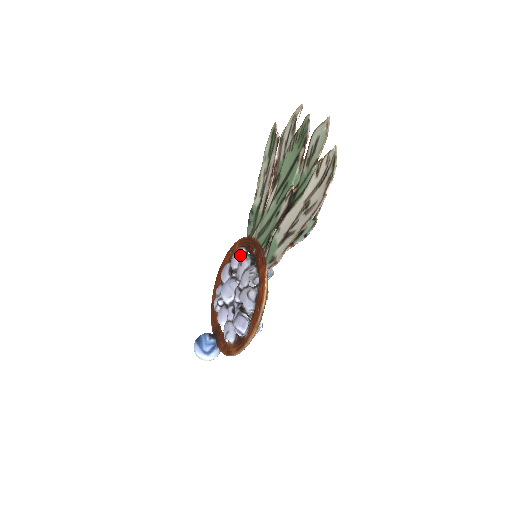
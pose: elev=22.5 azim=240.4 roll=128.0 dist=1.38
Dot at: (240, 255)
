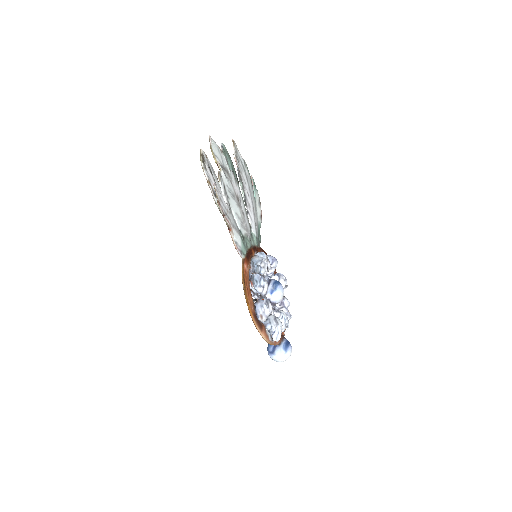
Dot at: occluded
